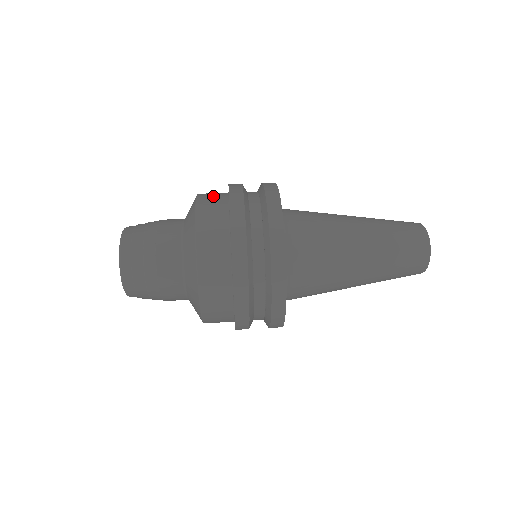
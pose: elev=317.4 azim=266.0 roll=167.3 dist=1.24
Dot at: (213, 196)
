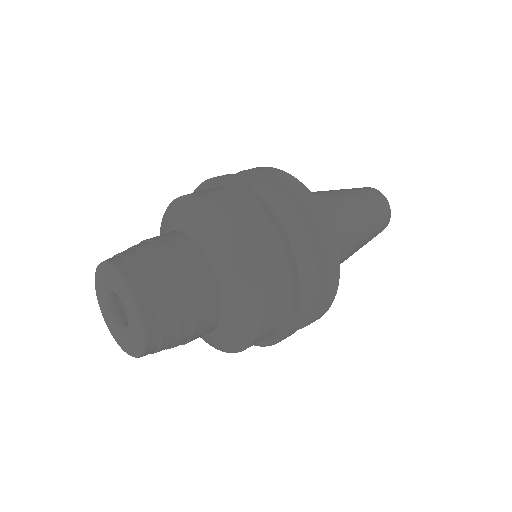
Dot at: (206, 190)
